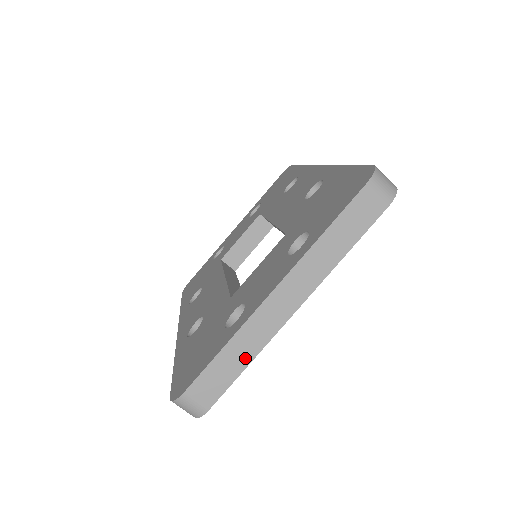
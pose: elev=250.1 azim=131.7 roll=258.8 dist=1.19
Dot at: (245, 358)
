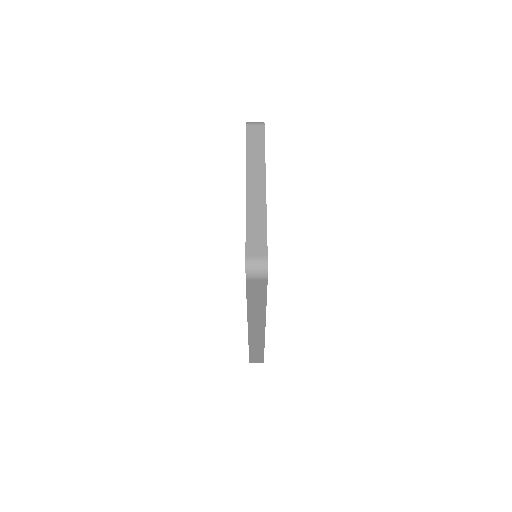
Dot at: (262, 220)
